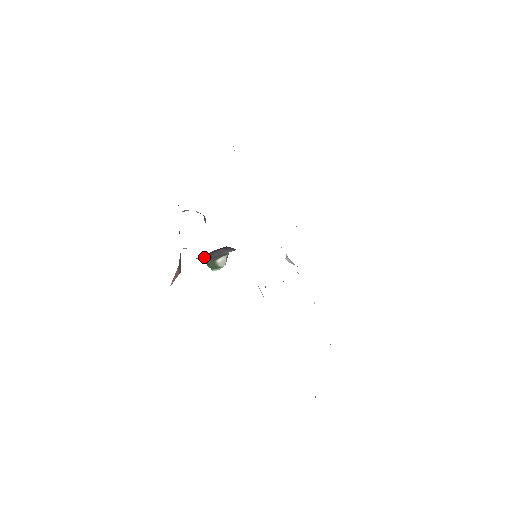
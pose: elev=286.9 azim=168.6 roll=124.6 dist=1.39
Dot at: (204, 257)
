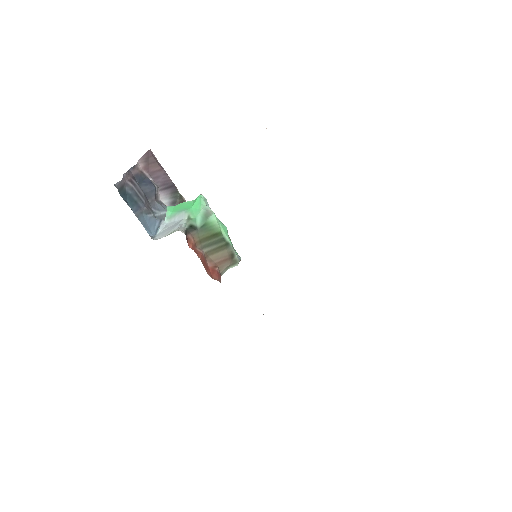
Dot at: occluded
